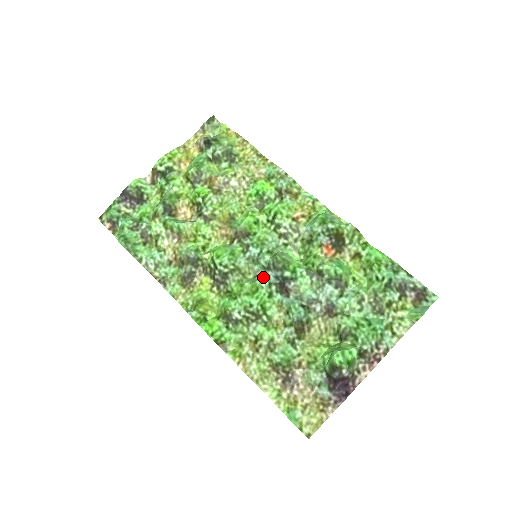
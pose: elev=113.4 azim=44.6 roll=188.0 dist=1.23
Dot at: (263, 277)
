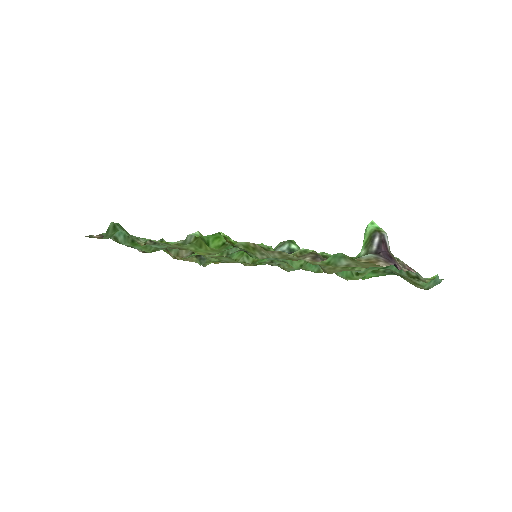
Dot at: occluded
